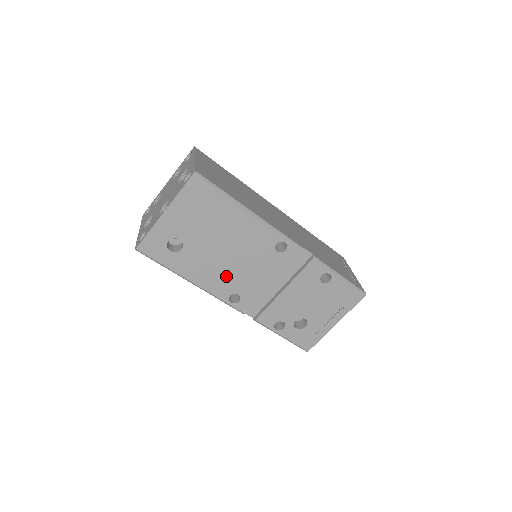
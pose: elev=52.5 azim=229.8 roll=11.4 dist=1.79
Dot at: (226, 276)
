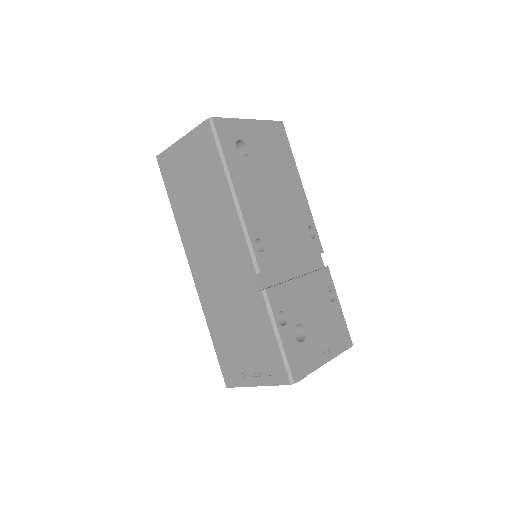
Dot at: (264, 216)
